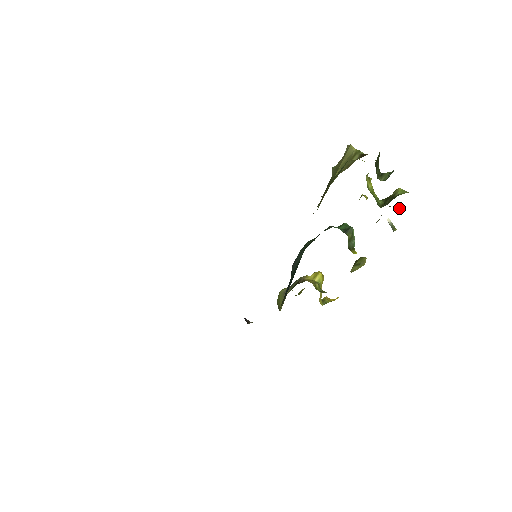
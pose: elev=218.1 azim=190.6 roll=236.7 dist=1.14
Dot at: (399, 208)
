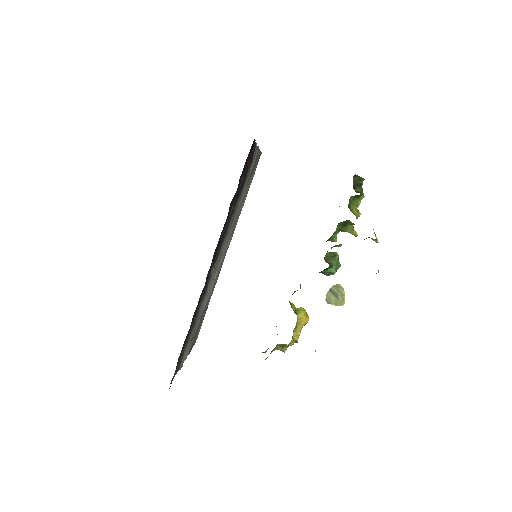
Dot at: (373, 229)
